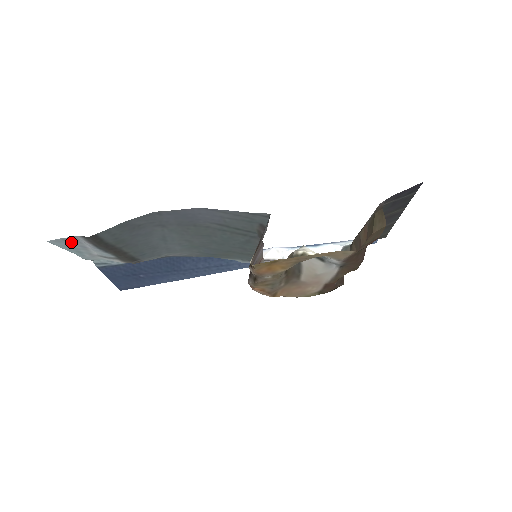
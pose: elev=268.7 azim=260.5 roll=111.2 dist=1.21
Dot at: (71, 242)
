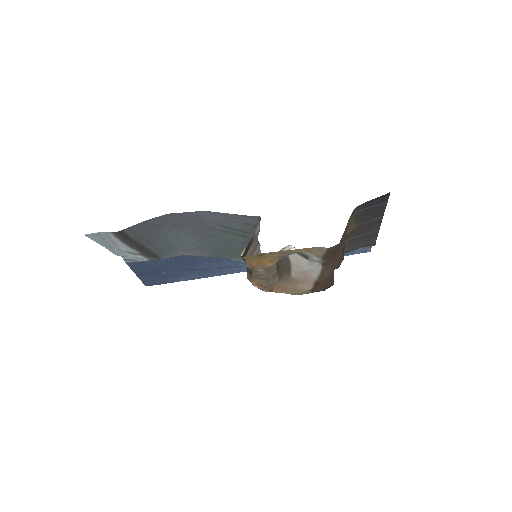
Dot at: (103, 237)
